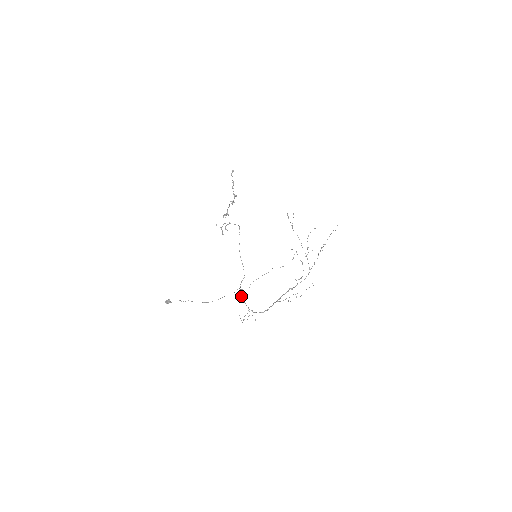
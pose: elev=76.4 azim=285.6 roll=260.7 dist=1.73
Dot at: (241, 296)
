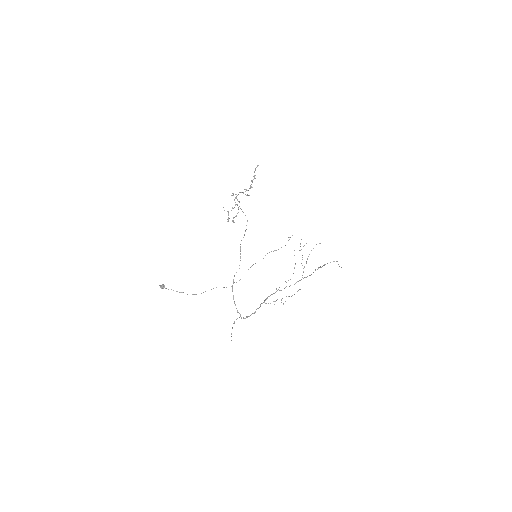
Dot at: (233, 297)
